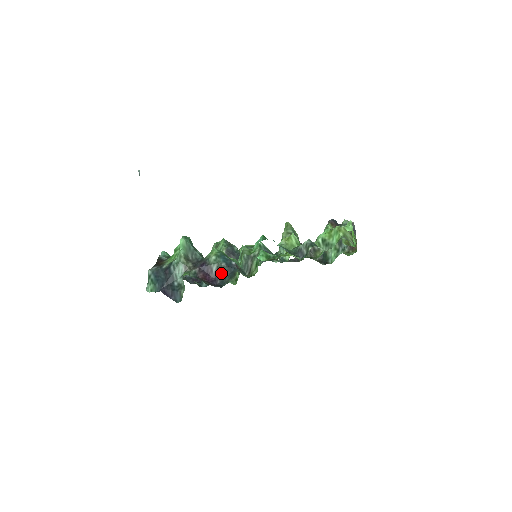
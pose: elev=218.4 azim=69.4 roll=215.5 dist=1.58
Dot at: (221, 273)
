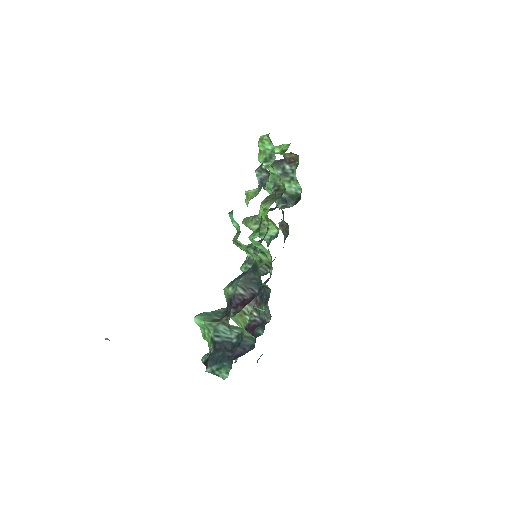
Dot at: (249, 284)
